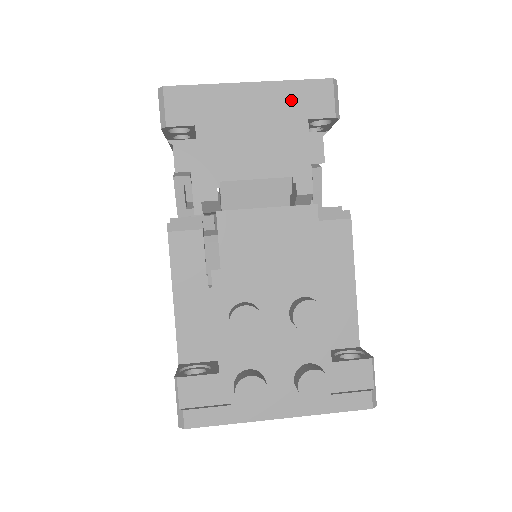
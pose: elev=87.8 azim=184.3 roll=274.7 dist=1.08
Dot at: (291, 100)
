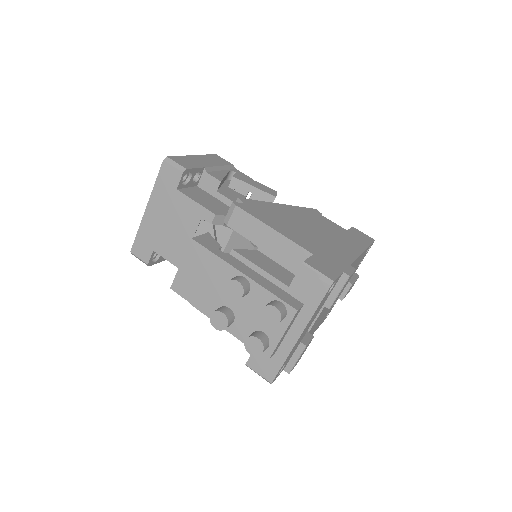
Dot at: (163, 192)
